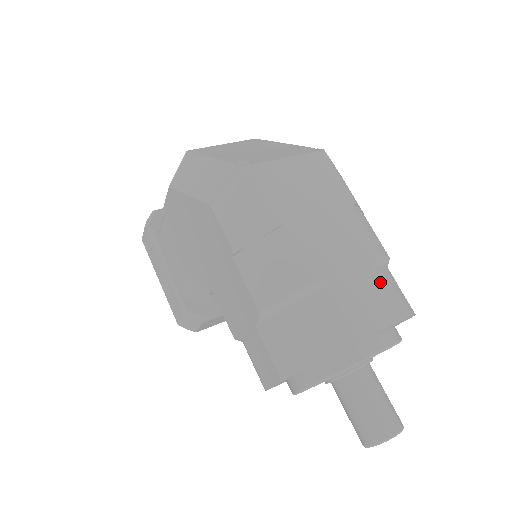
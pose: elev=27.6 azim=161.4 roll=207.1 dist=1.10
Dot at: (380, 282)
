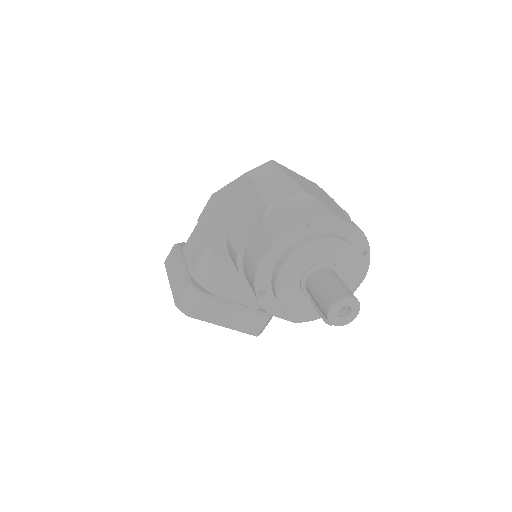
Dot at: (347, 217)
